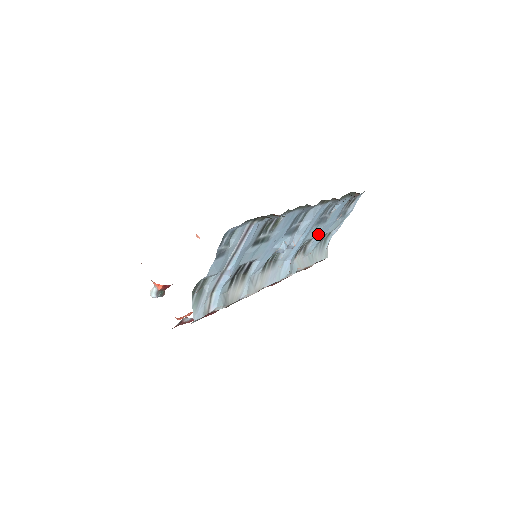
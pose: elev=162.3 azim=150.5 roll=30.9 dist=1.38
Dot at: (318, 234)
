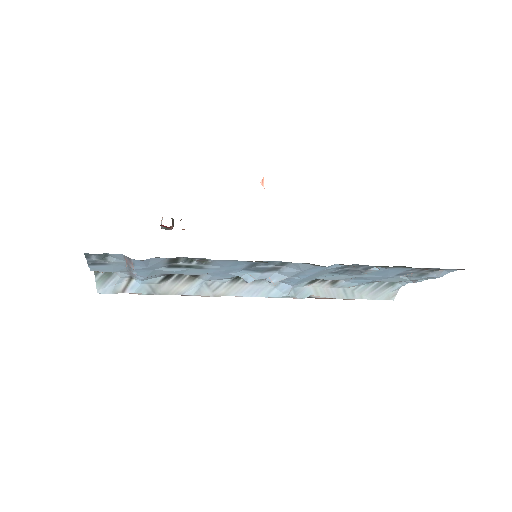
Dot at: occluded
